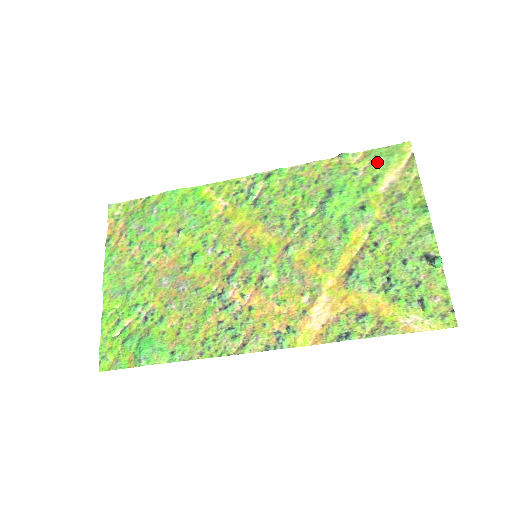
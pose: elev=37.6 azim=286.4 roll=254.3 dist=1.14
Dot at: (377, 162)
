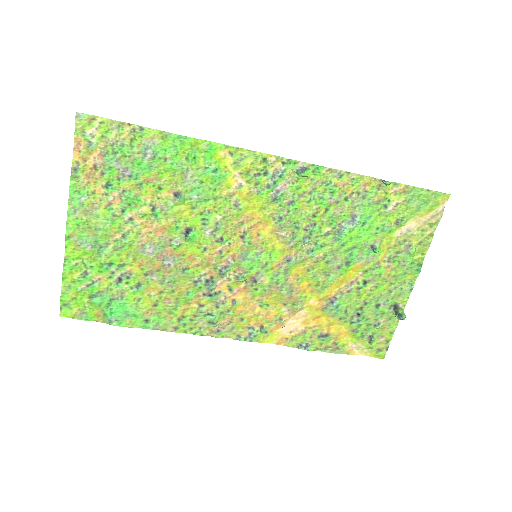
Dot at: (411, 204)
